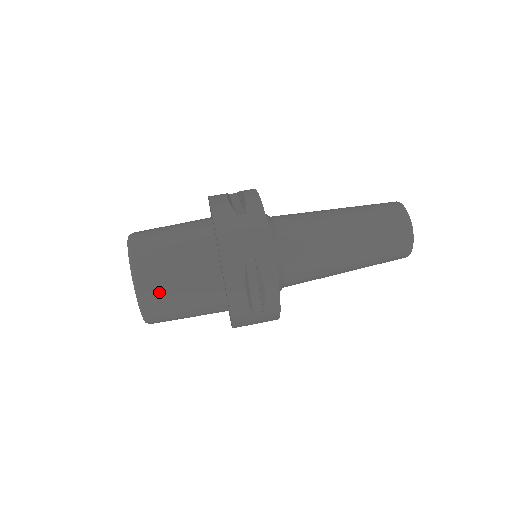
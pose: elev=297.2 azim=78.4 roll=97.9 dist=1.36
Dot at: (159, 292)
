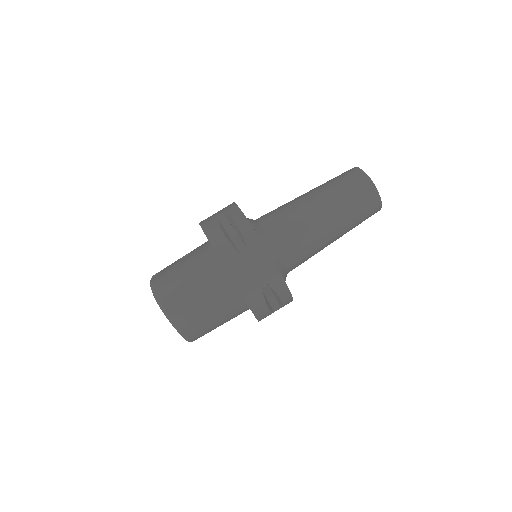
Dot at: (198, 327)
